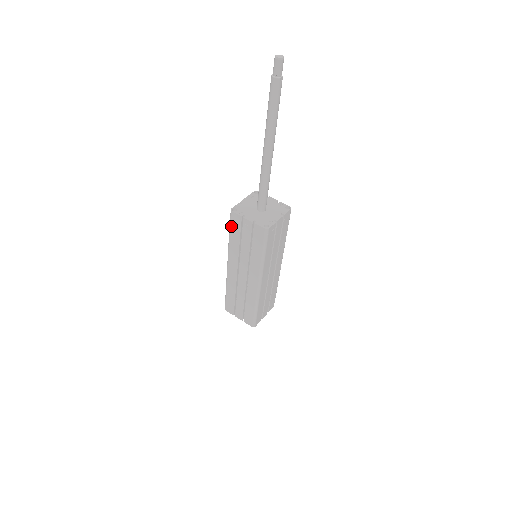
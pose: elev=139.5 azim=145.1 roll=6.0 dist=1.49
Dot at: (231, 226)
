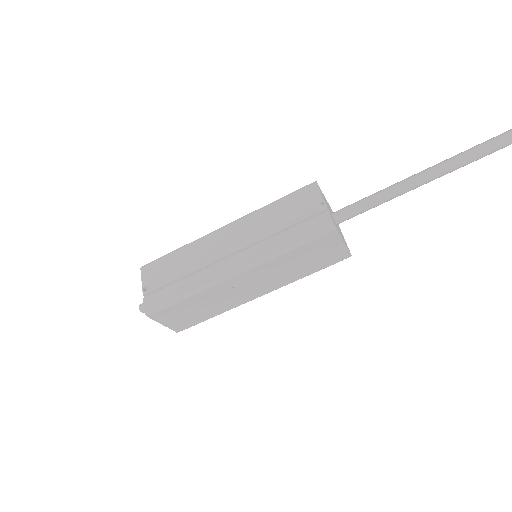
Dot at: (312, 242)
